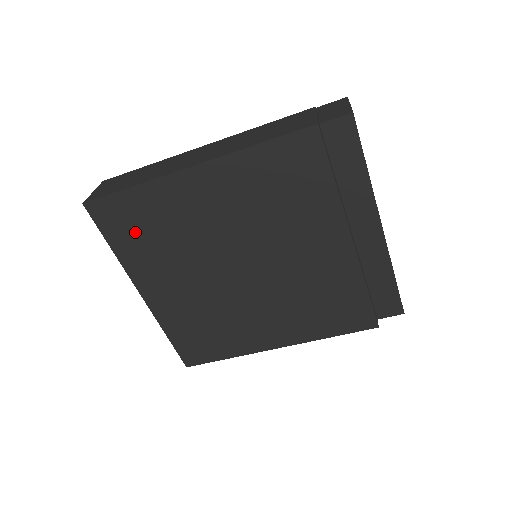
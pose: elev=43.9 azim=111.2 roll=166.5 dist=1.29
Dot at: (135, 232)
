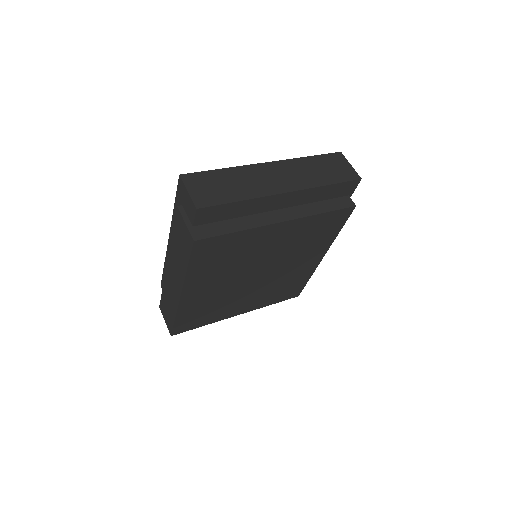
Dot at: (202, 317)
